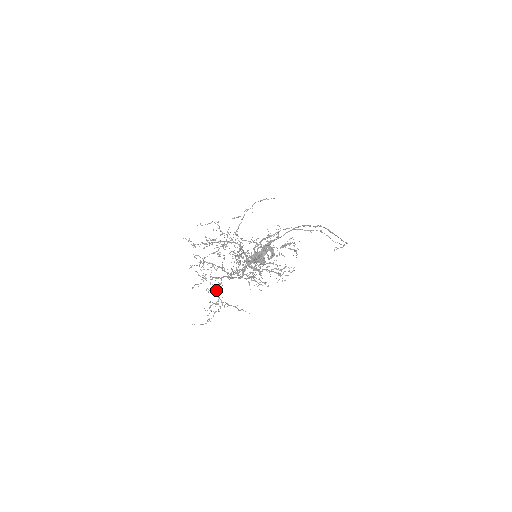
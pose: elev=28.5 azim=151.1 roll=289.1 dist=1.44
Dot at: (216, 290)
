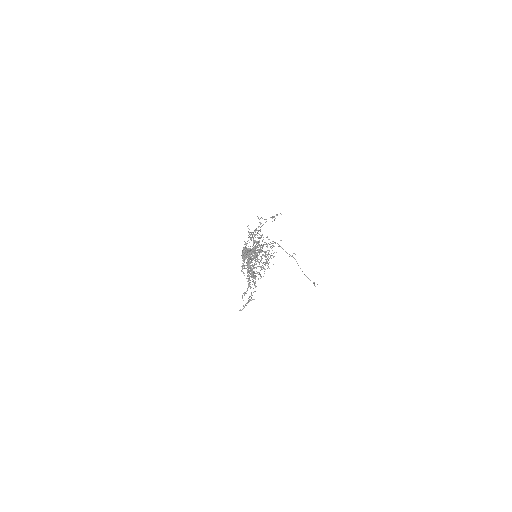
Dot at: occluded
